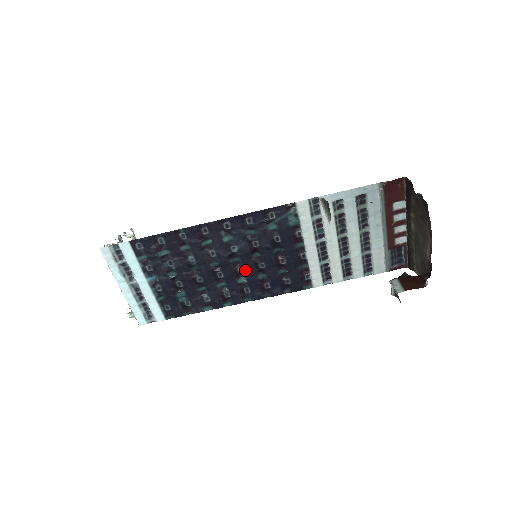
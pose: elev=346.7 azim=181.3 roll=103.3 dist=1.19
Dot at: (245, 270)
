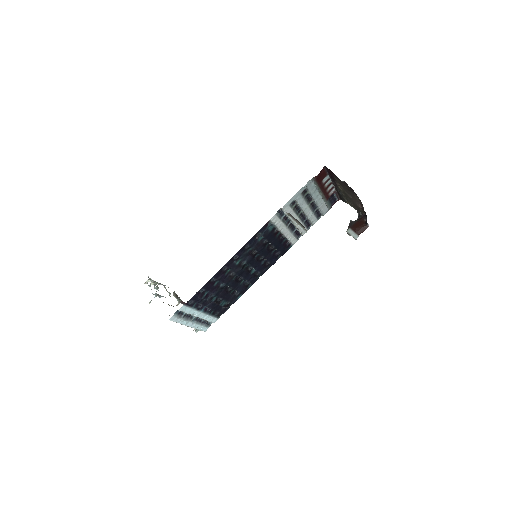
Dot at: (253, 267)
